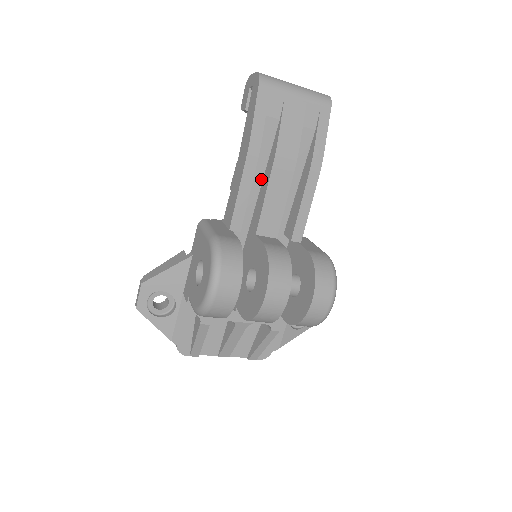
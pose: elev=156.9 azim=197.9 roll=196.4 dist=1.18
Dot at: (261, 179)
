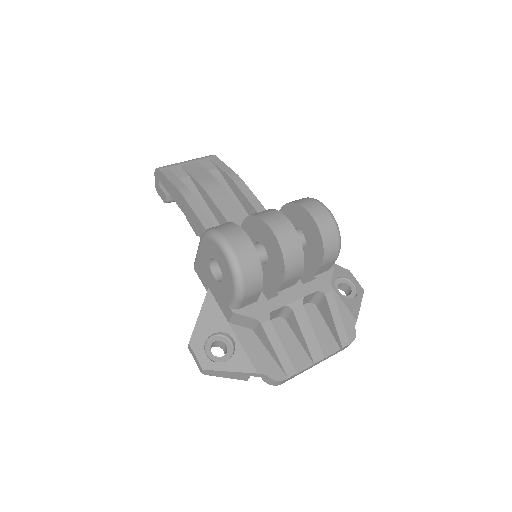
Dot at: (210, 213)
